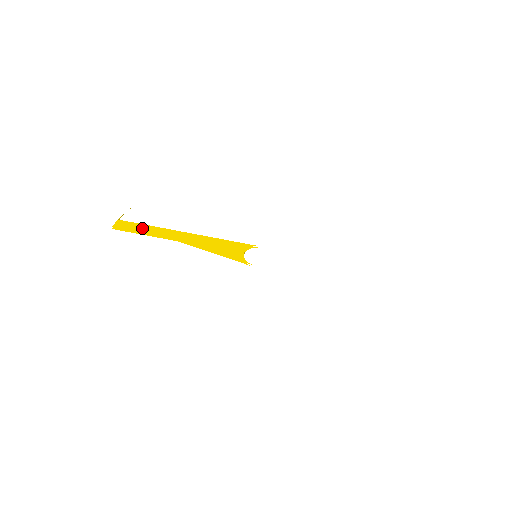
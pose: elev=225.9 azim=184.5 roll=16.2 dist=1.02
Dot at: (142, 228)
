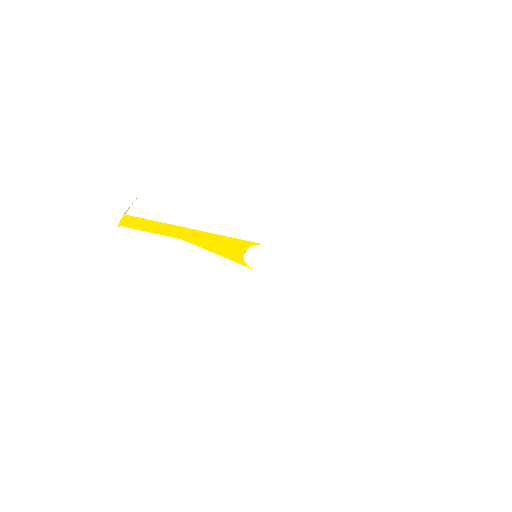
Dot at: (146, 224)
